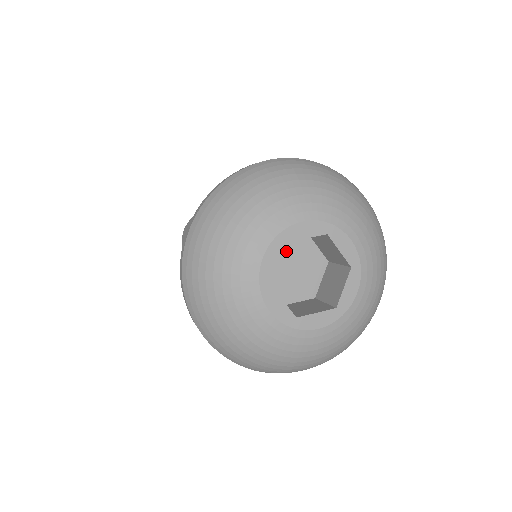
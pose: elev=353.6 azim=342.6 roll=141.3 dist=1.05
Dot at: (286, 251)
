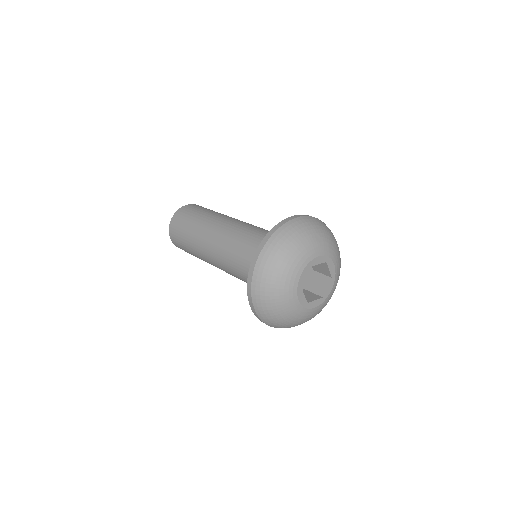
Dot at: occluded
